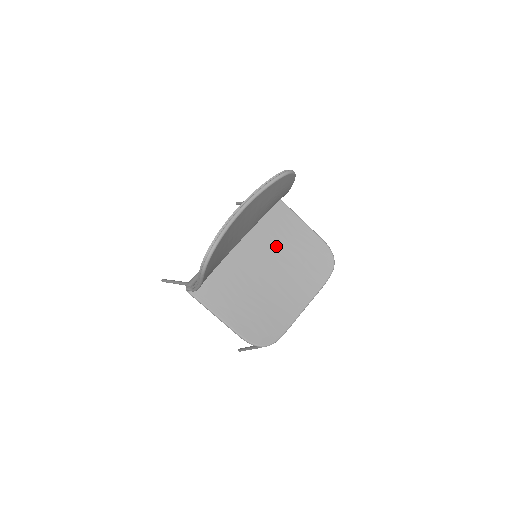
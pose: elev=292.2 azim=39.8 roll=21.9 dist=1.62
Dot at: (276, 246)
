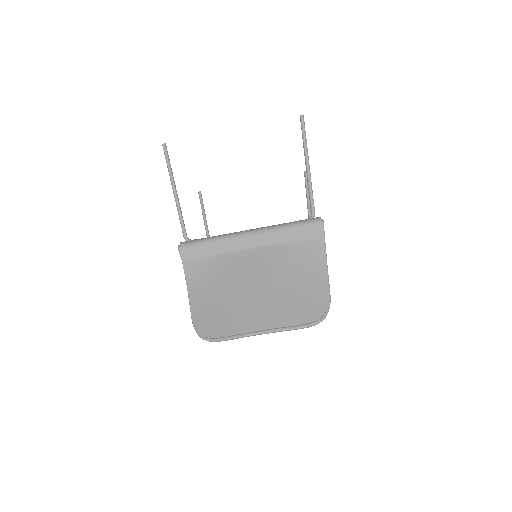
Dot at: occluded
